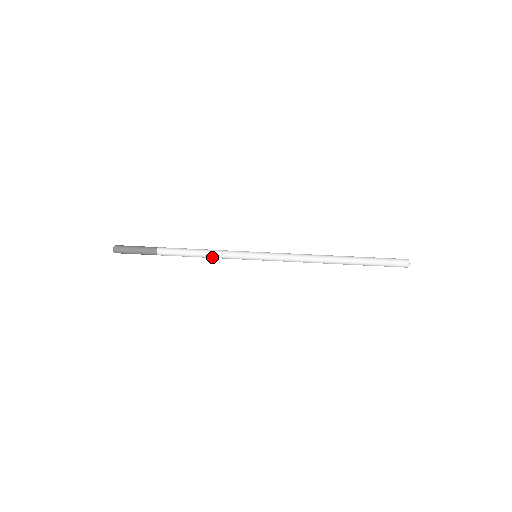
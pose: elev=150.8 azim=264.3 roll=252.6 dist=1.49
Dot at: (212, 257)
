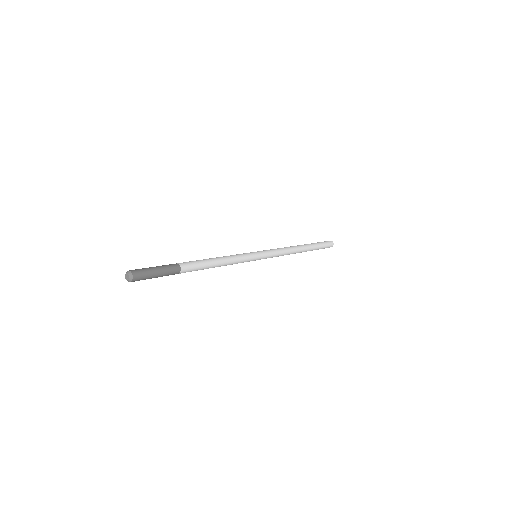
Dot at: (228, 263)
